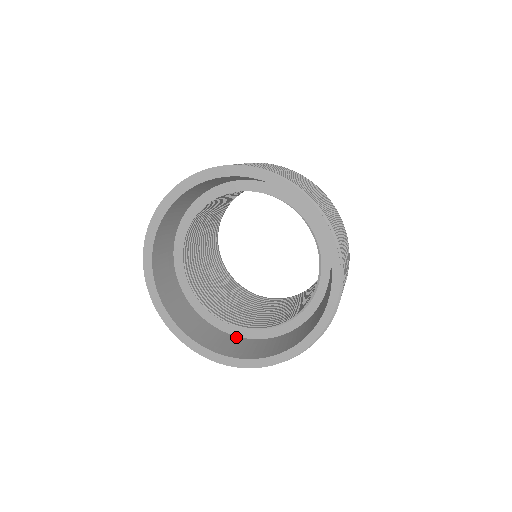
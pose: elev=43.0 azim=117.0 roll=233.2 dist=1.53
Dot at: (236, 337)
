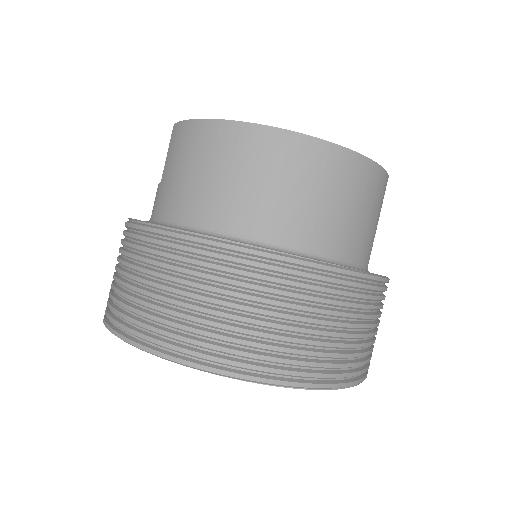
Dot at: occluded
